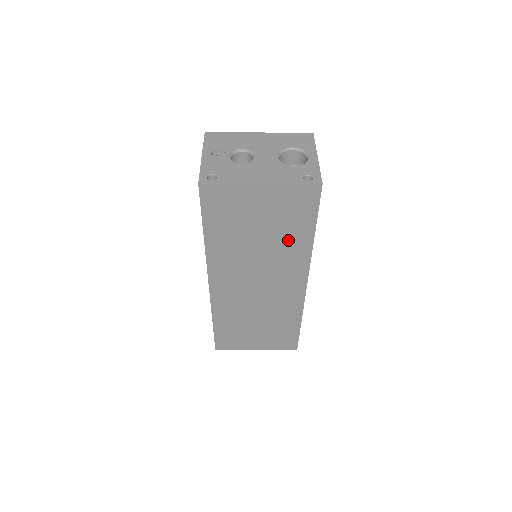
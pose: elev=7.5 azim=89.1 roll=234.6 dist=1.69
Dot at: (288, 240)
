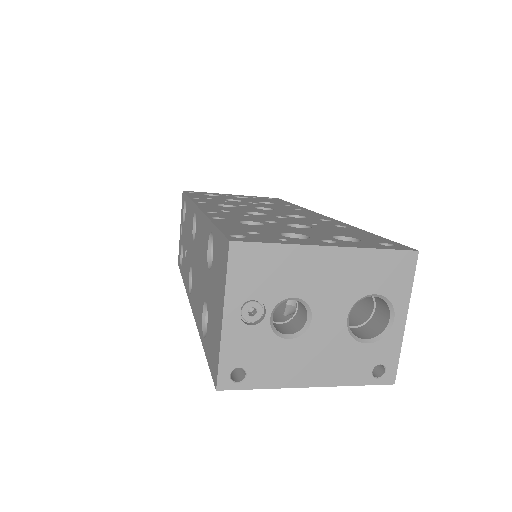
Dot at: occluded
